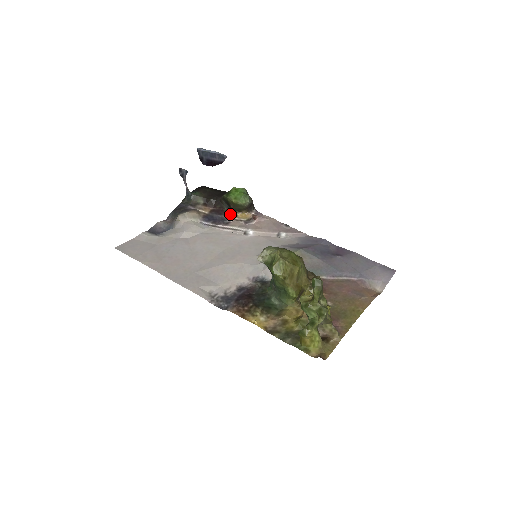
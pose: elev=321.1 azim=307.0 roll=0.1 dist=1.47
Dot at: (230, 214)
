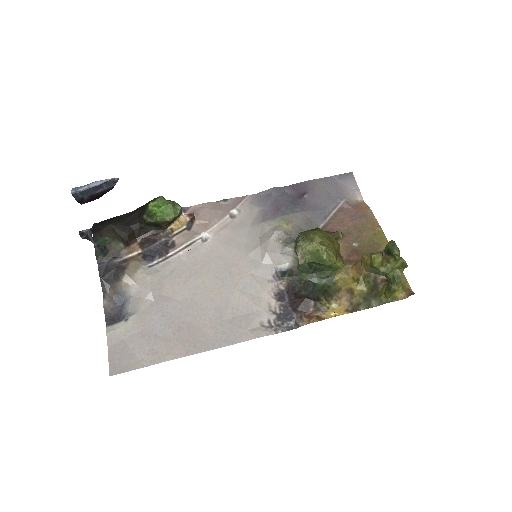
Dot at: (164, 233)
